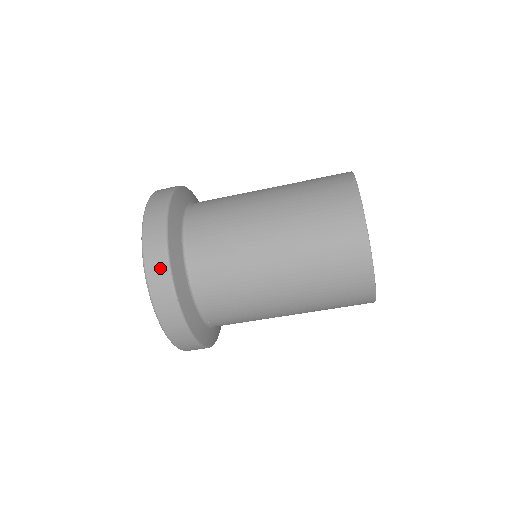
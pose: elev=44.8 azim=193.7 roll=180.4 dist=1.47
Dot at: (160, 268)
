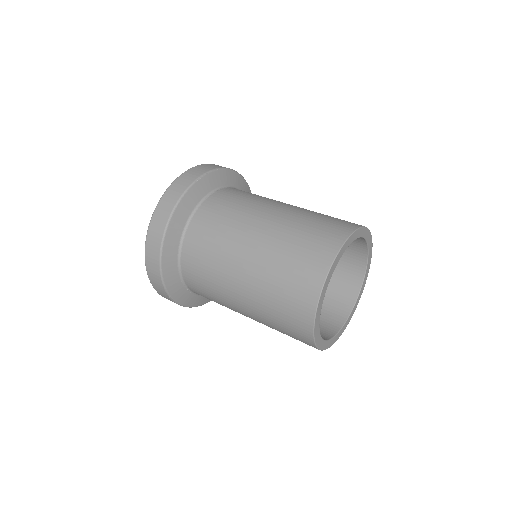
Dot at: (159, 286)
